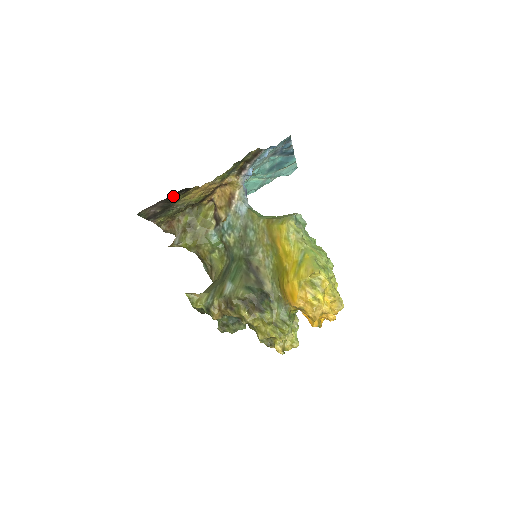
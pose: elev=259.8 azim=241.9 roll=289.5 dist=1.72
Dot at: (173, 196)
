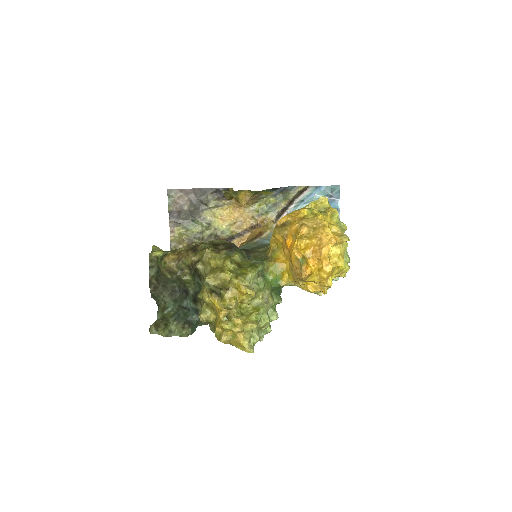
Dot at: (208, 194)
